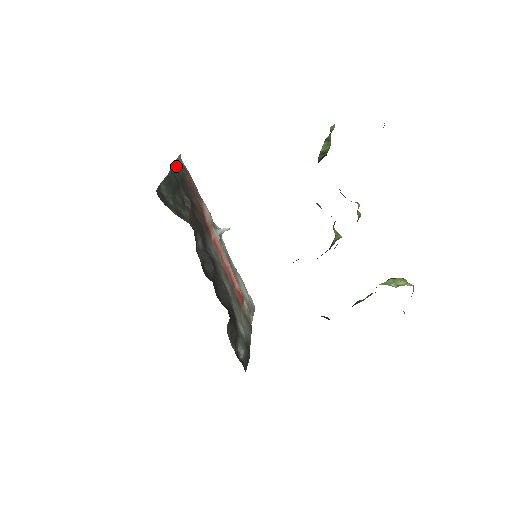
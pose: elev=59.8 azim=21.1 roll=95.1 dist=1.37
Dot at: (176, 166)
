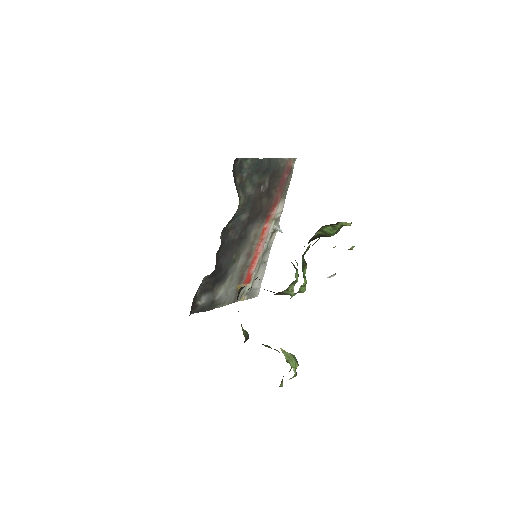
Dot at: (281, 161)
